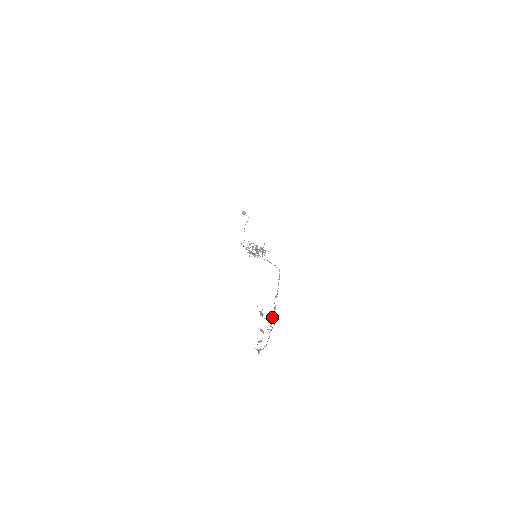
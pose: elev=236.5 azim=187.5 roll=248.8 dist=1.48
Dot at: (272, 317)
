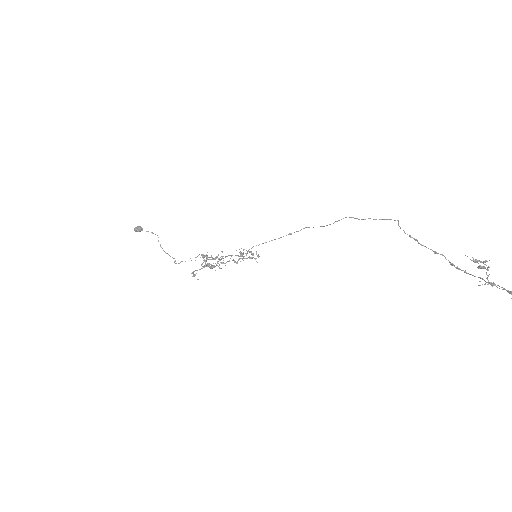
Dot at: (480, 267)
